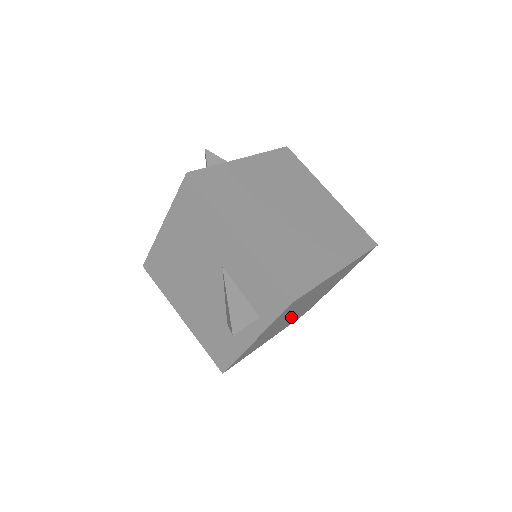
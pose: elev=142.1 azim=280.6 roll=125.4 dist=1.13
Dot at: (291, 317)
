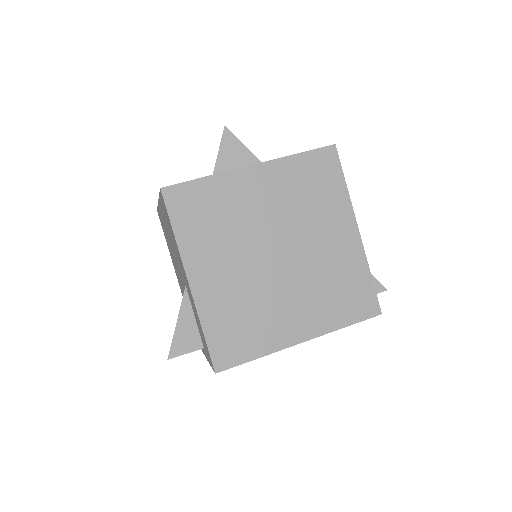
Dot at: occluded
